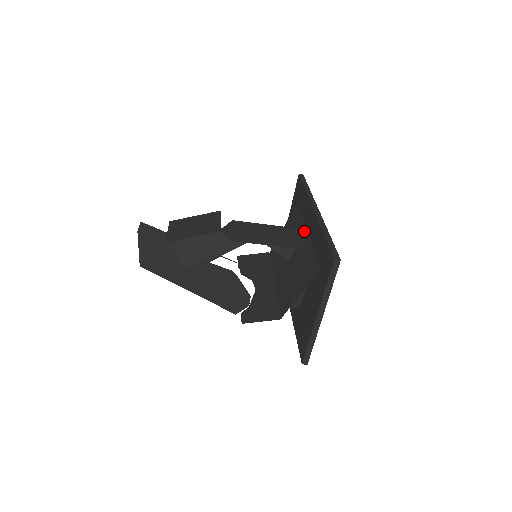
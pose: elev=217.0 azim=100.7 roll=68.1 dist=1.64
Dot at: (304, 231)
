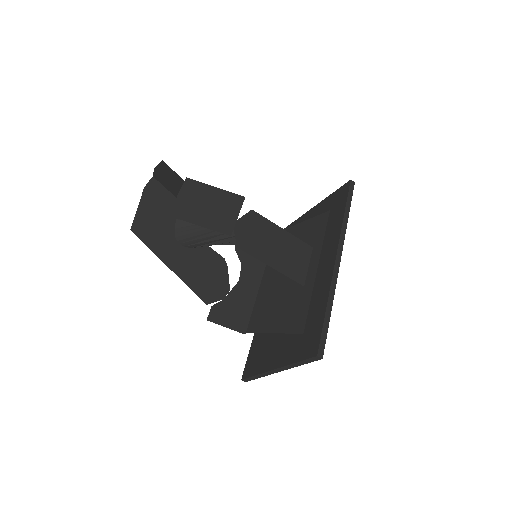
Dot at: (315, 261)
